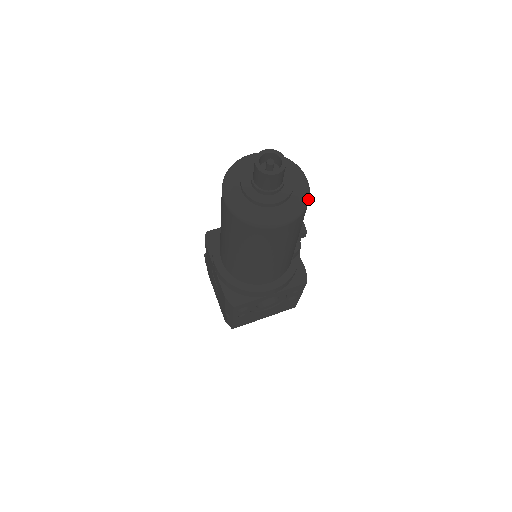
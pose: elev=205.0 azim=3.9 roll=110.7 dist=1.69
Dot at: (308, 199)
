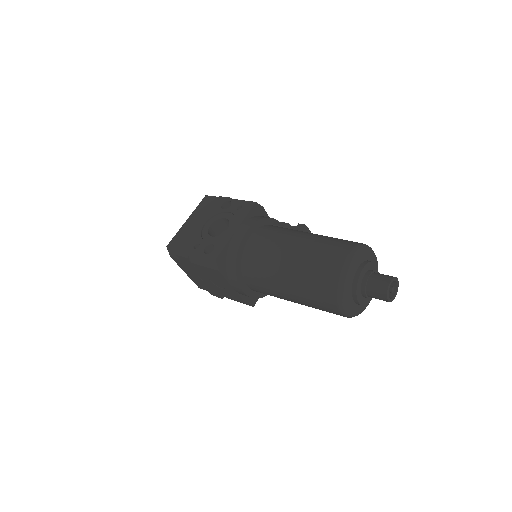
Dot at: occluded
